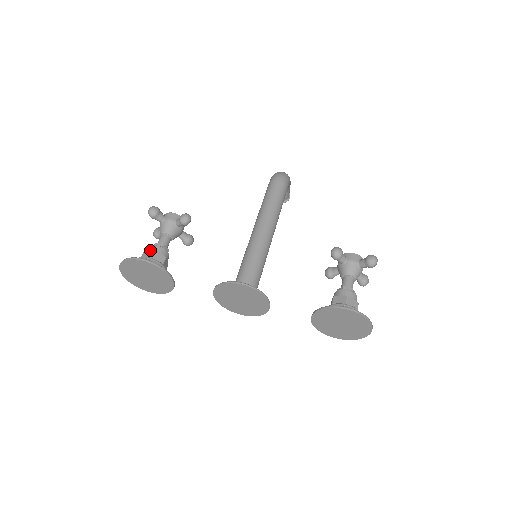
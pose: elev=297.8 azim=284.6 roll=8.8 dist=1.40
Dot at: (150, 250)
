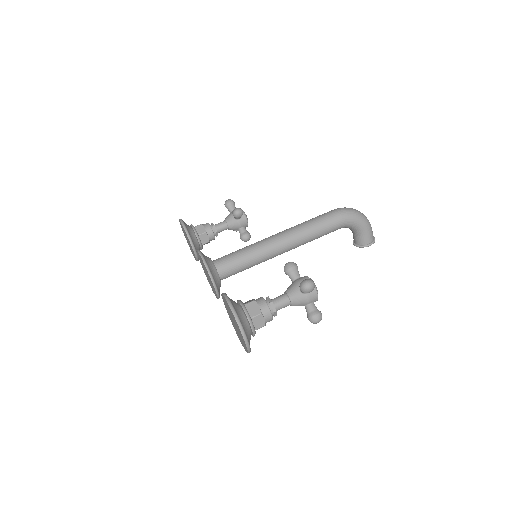
Dot at: (202, 224)
